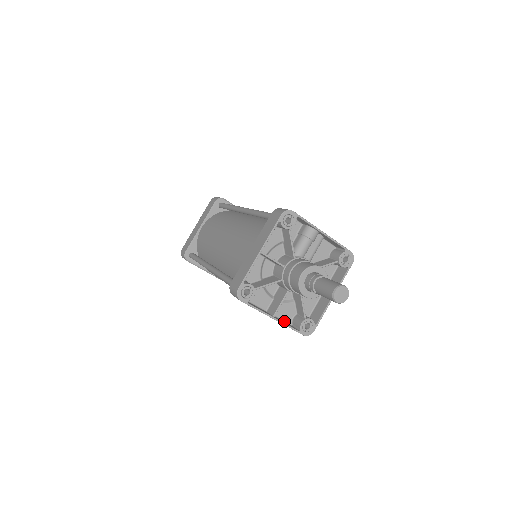
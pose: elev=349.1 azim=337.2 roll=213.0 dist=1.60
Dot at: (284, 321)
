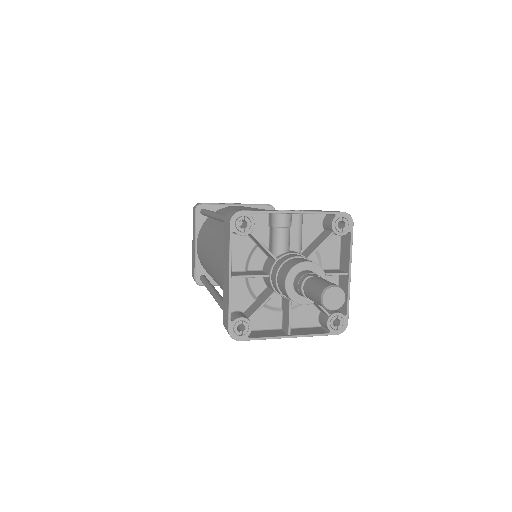
Dot at: (309, 327)
